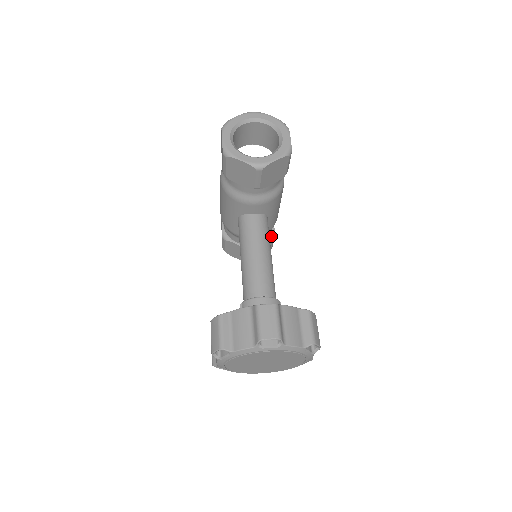
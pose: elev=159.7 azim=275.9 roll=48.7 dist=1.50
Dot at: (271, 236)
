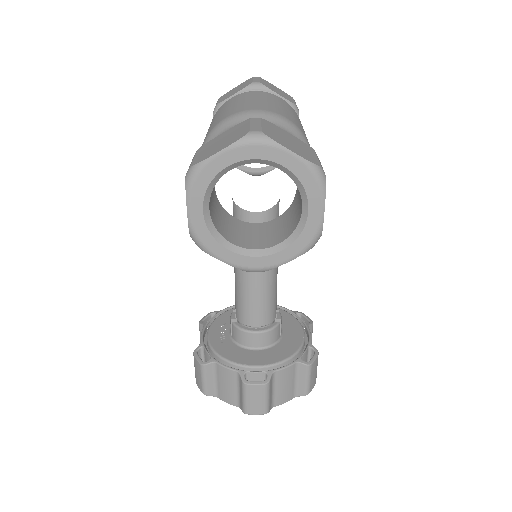
Dot at: occluded
